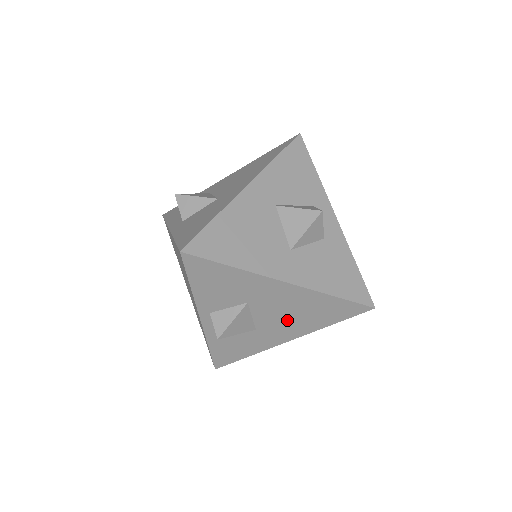
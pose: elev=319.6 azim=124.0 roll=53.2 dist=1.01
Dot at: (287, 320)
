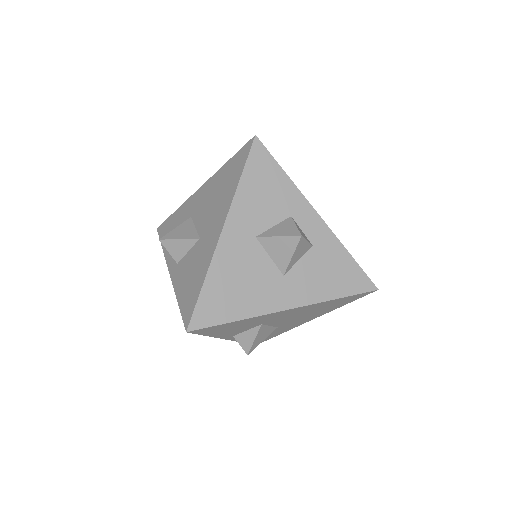
Dot at: (302, 317)
